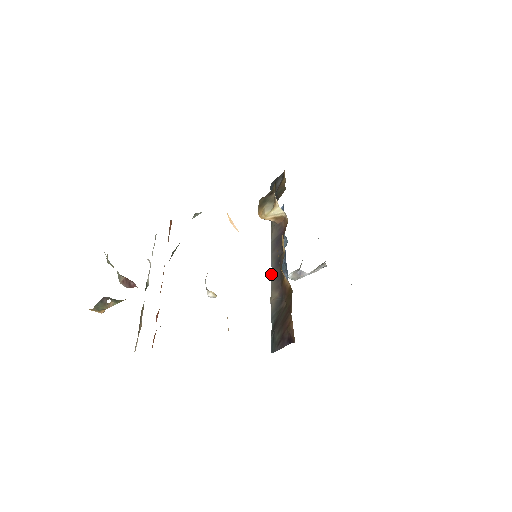
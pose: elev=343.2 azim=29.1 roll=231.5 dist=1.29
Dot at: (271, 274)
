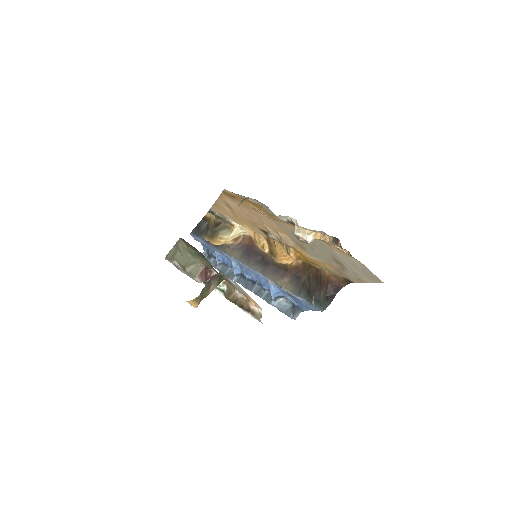
Dot at: (263, 275)
